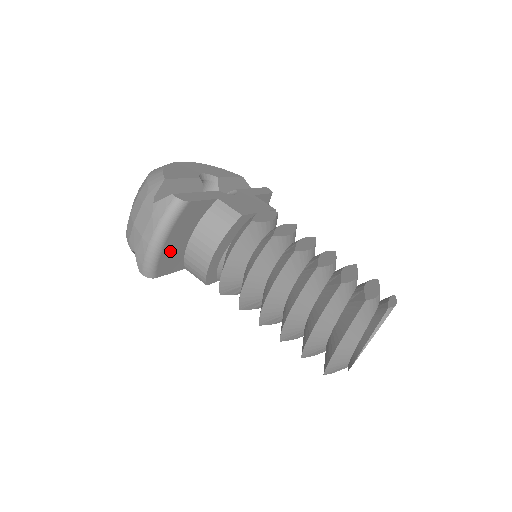
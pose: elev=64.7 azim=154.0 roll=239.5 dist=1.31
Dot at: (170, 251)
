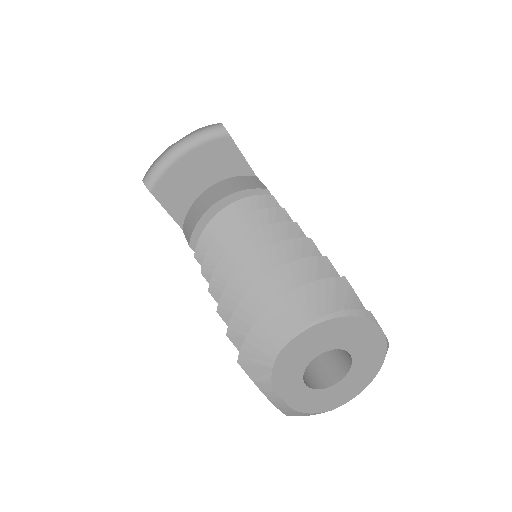
Dot at: (182, 176)
